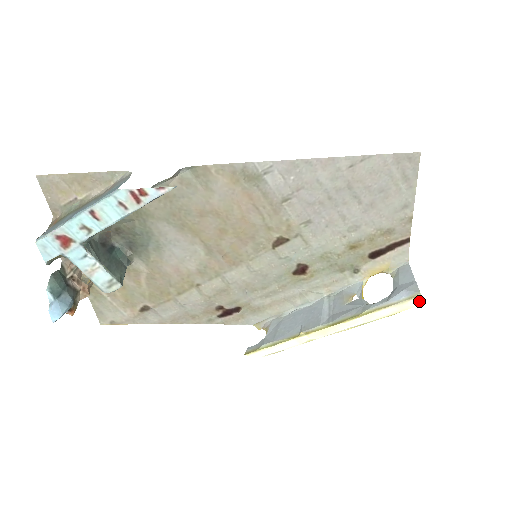
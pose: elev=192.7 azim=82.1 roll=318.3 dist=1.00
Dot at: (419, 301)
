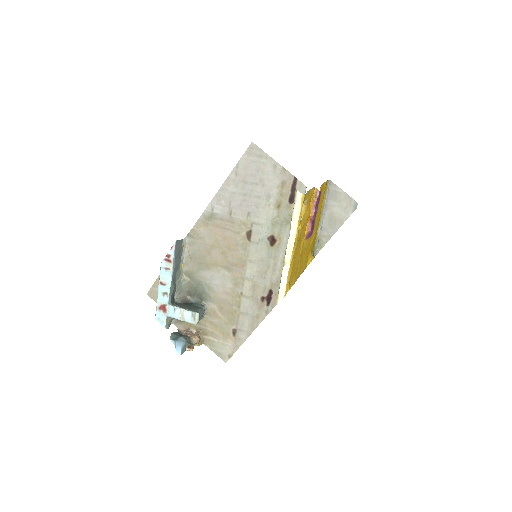
Dot at: (299, 192)
